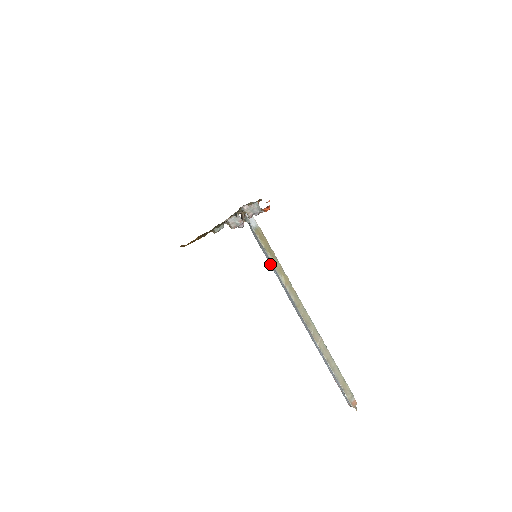
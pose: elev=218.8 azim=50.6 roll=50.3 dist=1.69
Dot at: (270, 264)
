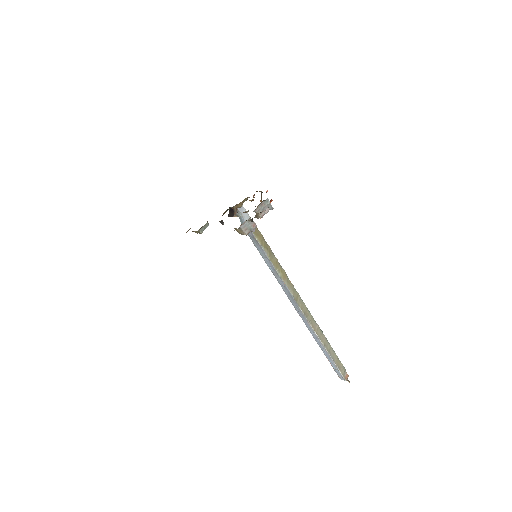
Dot at: (265, 260)
